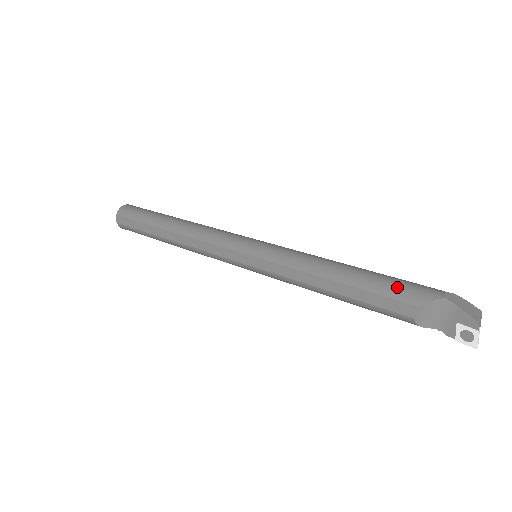
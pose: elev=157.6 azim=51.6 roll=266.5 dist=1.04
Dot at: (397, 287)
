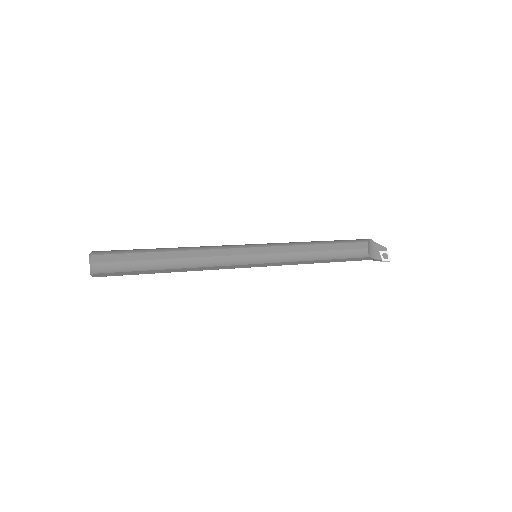
Dot at: (351, 240)
